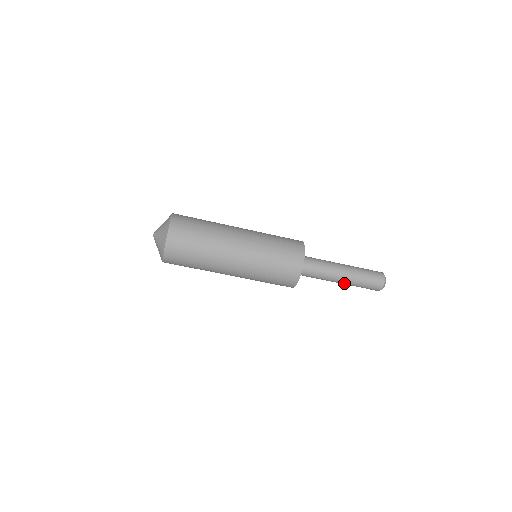
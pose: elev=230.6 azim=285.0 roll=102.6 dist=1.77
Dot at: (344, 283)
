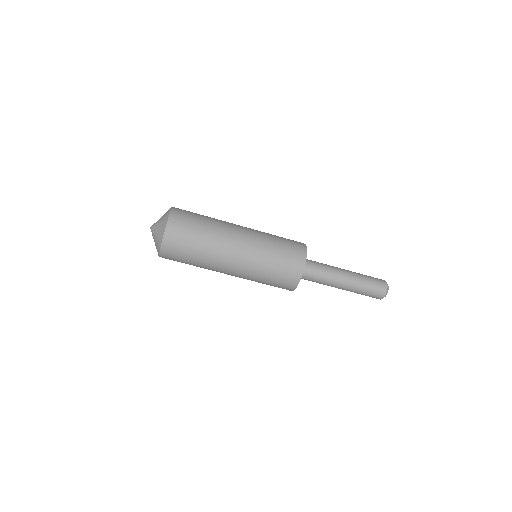
Dot at: (347, 286)
